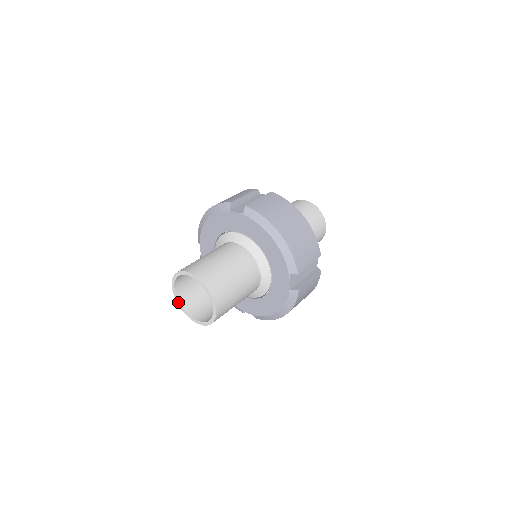
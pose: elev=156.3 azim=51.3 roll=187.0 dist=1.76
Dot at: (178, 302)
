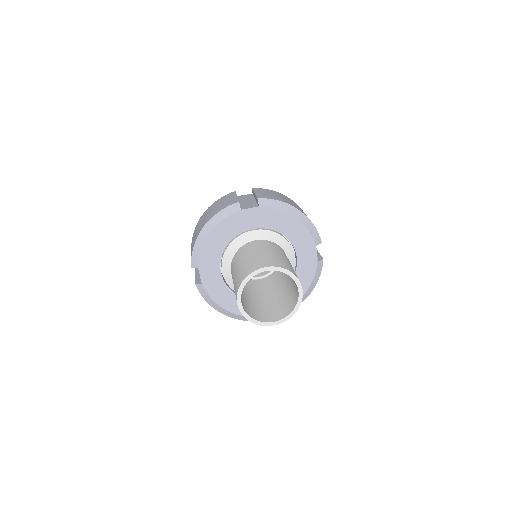
Dot at: (246, 315)
